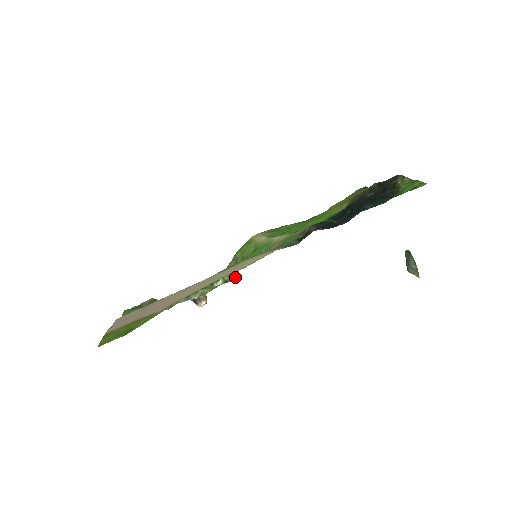
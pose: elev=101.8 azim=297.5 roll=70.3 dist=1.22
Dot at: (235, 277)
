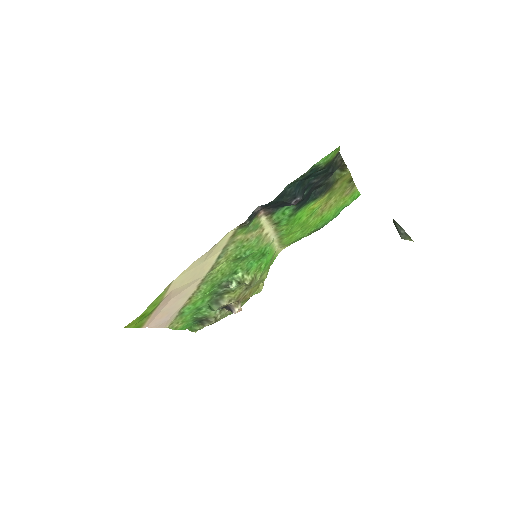
Dot at: (250, 280)
